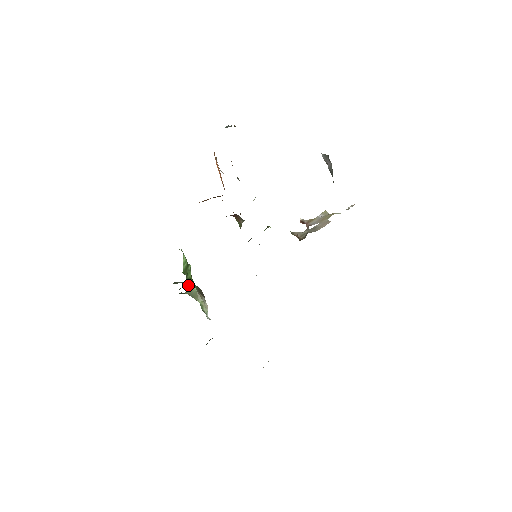
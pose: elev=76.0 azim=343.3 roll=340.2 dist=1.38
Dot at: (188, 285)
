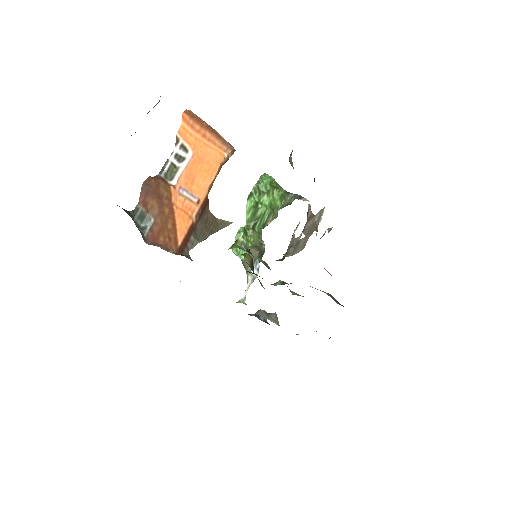
Dot at: (234, 253)
